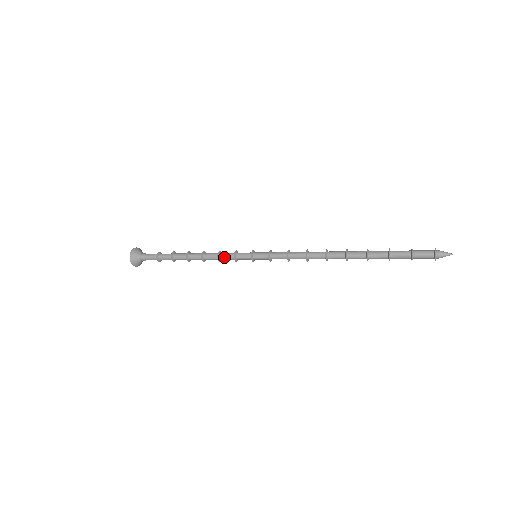
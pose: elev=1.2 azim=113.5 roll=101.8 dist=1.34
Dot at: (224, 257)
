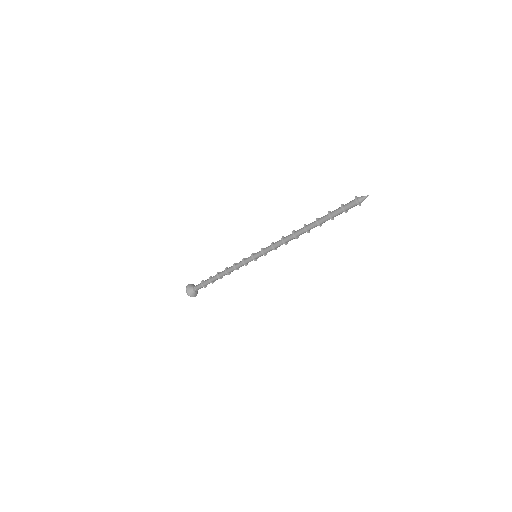
Dot at: (238, 263)
